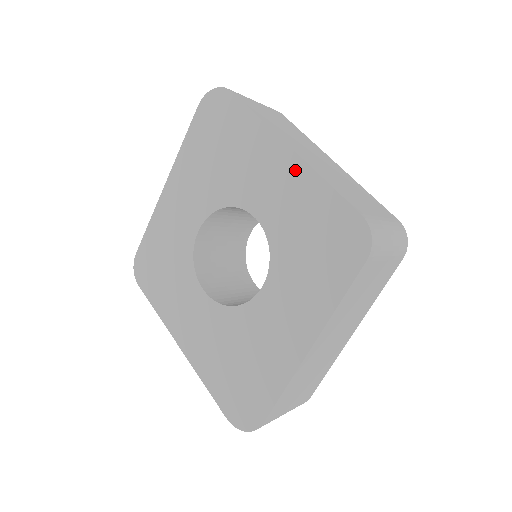
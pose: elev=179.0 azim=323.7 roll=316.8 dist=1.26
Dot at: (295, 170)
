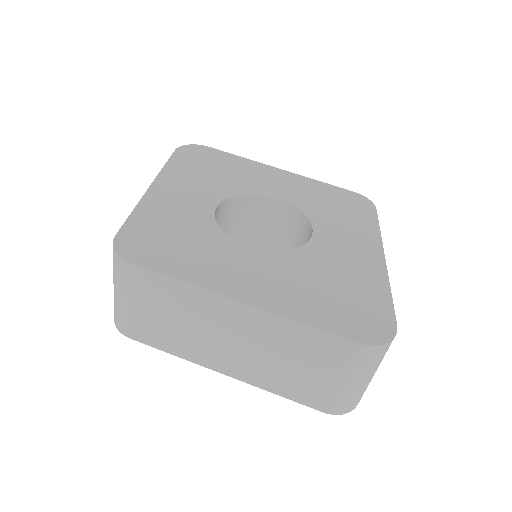
Dot at: (292, 177)
